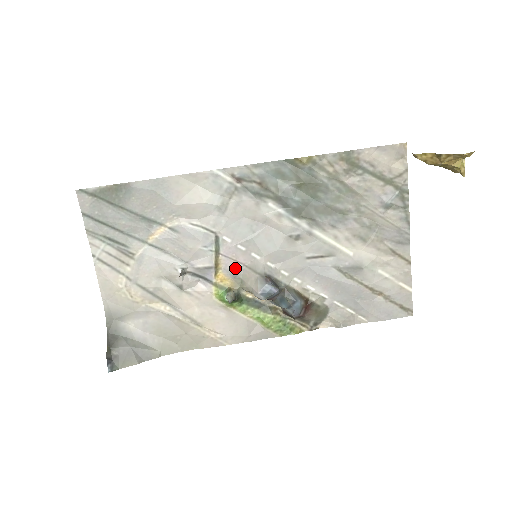
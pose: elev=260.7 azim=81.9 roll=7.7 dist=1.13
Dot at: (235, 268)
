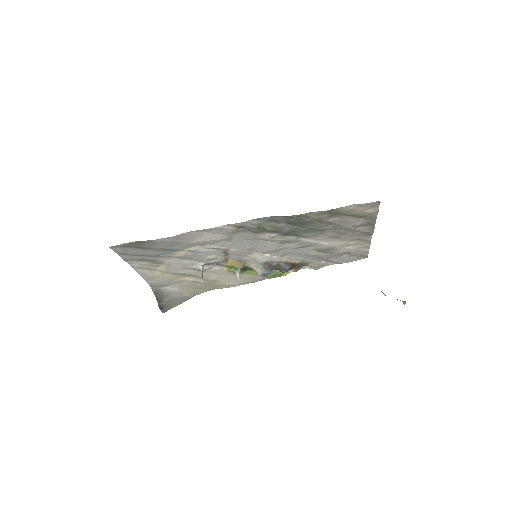
Dot at: (240, 258)
